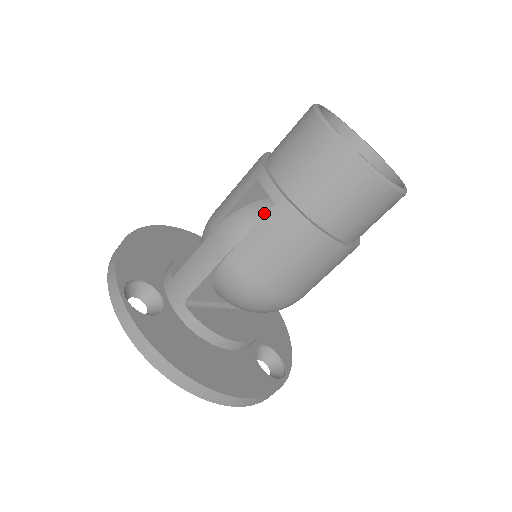
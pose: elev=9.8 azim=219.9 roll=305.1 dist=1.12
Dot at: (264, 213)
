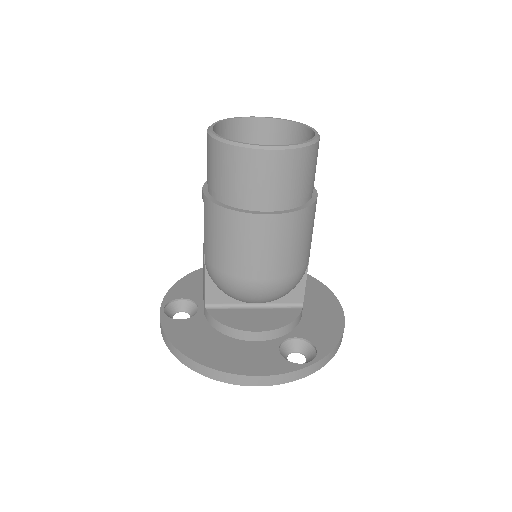
Dot at: occluded
